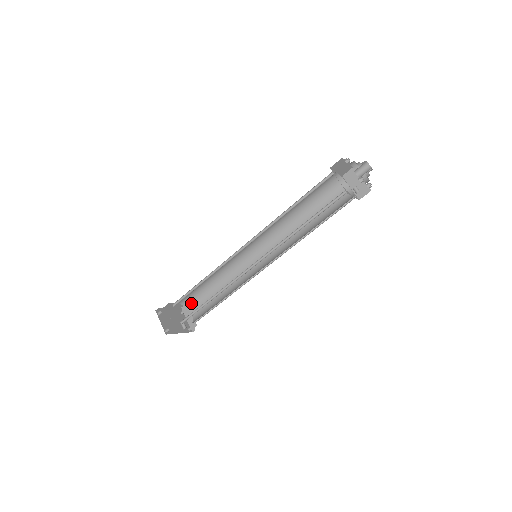
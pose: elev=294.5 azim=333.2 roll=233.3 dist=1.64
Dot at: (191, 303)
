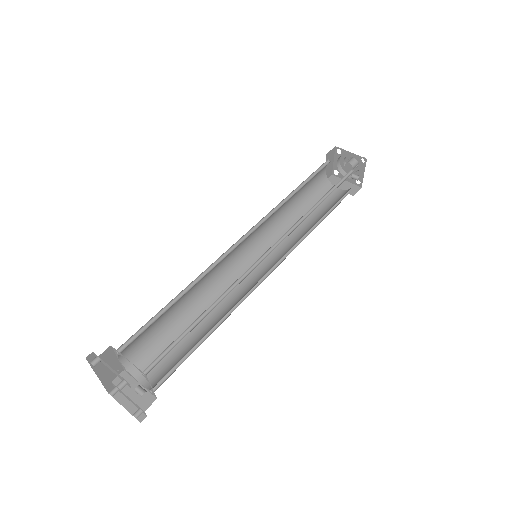
Dot at: (139, 361)
